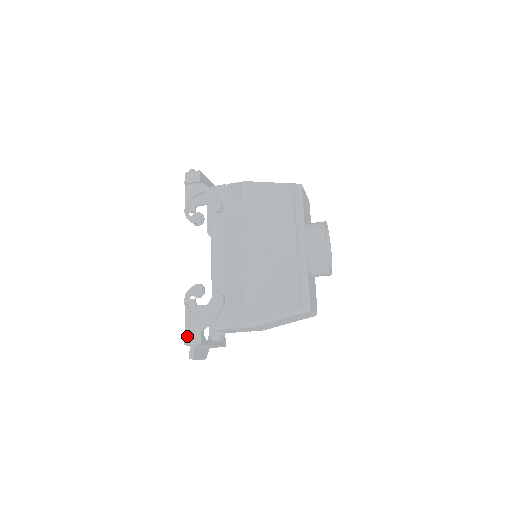
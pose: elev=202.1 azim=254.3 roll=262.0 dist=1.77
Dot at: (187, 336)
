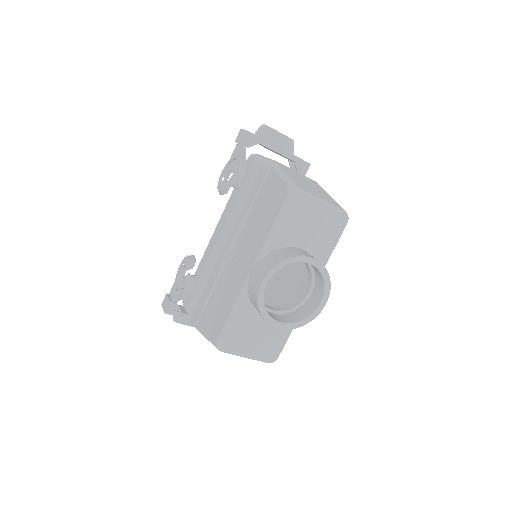
Dot at: (165, 298)
